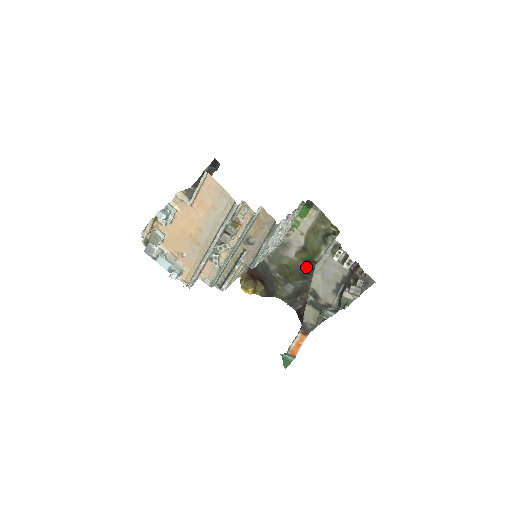
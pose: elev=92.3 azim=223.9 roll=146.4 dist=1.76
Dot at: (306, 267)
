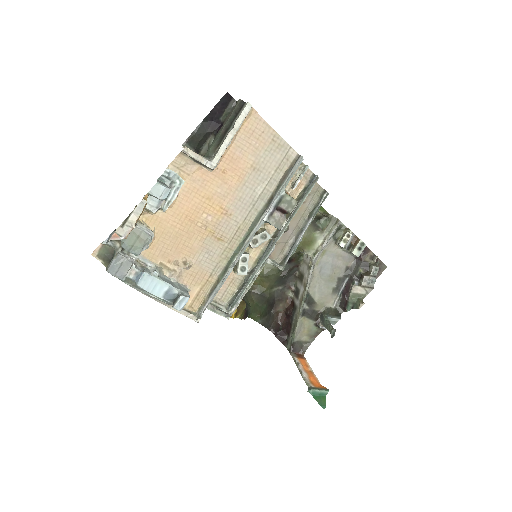
Dot at: (285, 267)
